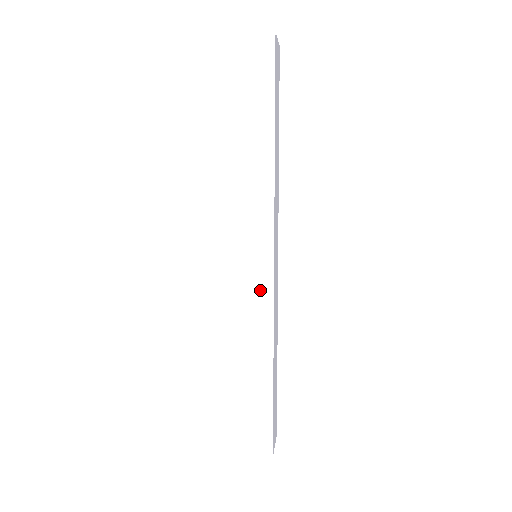
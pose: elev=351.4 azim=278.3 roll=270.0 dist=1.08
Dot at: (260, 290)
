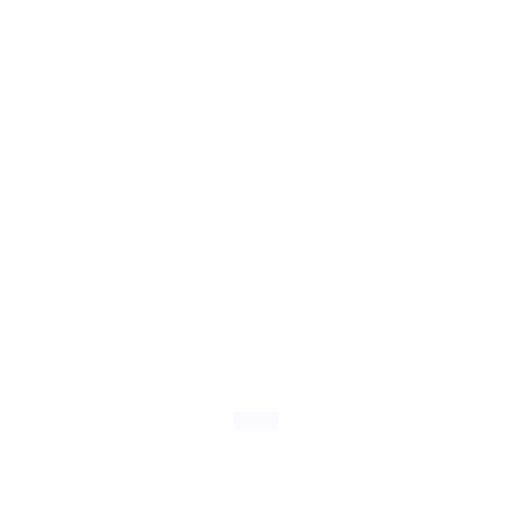
Dot at: (262, 264)
